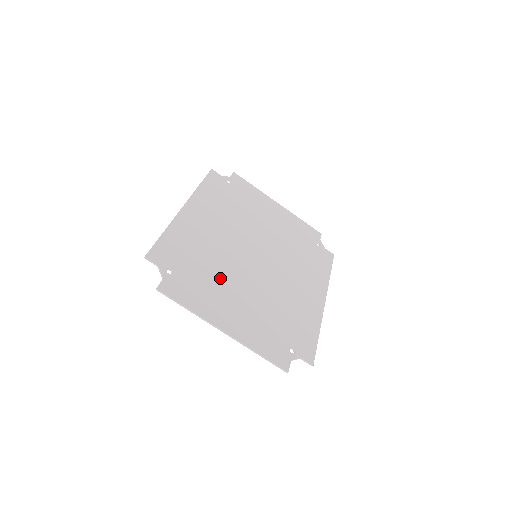
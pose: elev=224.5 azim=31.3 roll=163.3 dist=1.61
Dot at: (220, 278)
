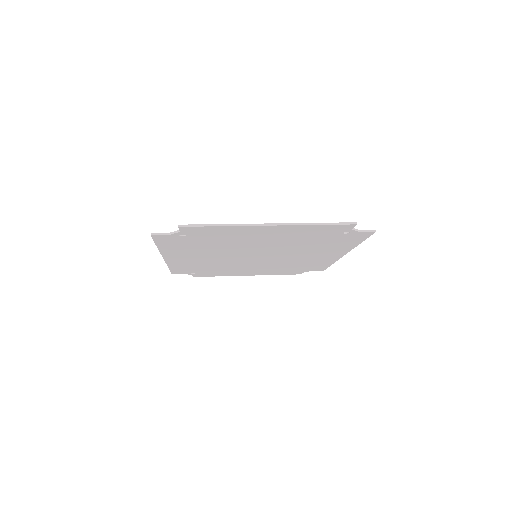
Dot at: (235, 241)
